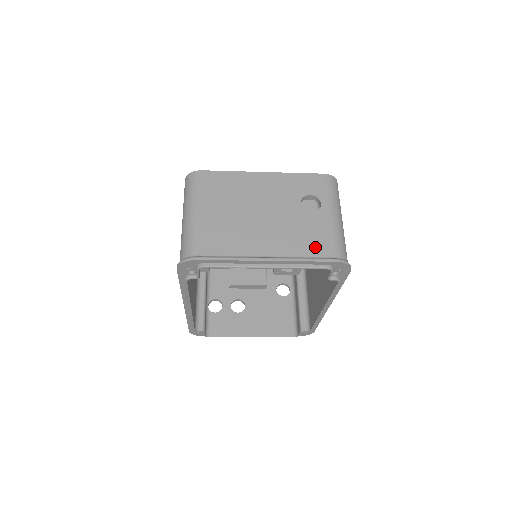
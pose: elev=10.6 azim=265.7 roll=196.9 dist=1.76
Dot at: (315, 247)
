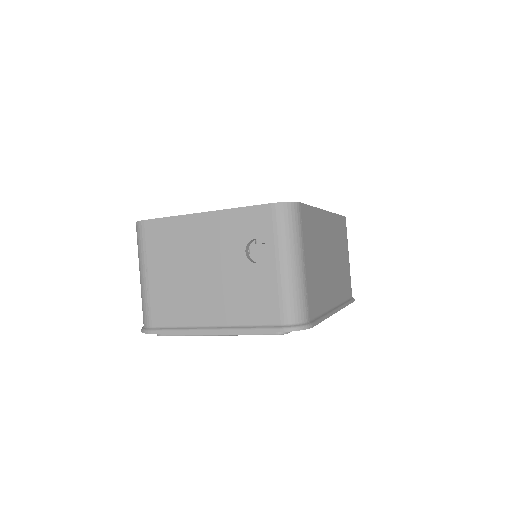
Dot at: (261, 312)
